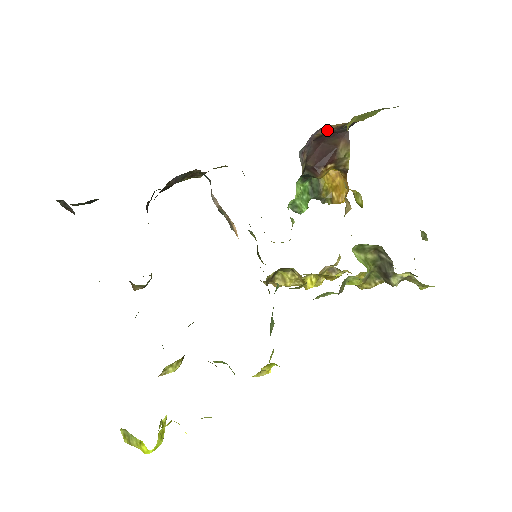
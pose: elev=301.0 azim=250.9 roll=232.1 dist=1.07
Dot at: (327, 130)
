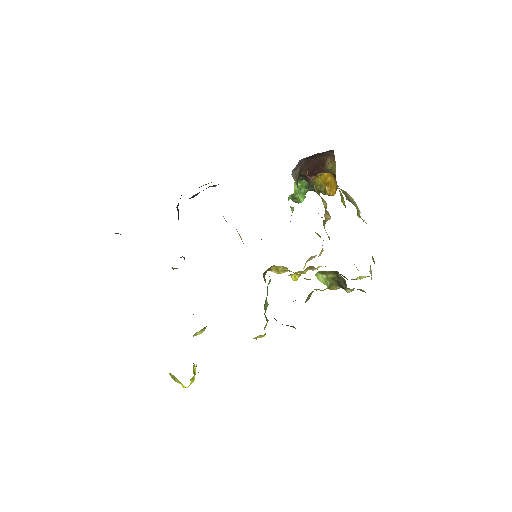
Dot at: occluded
